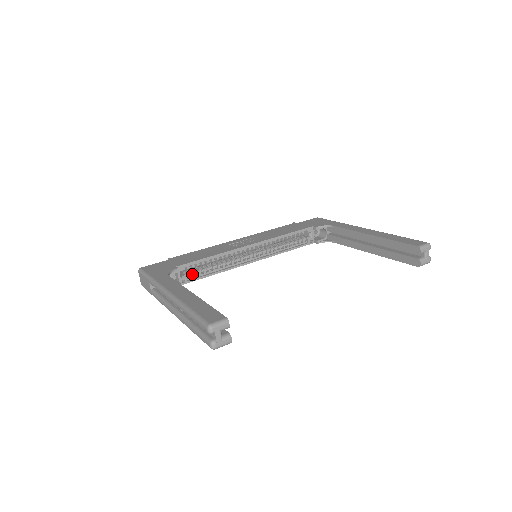
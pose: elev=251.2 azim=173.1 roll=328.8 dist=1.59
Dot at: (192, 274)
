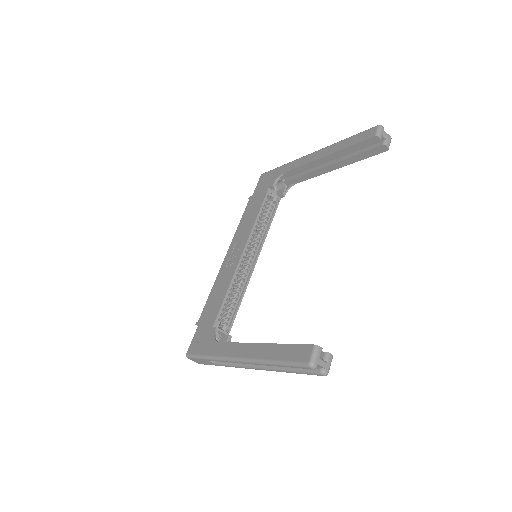
Dot at: (227, 319)
